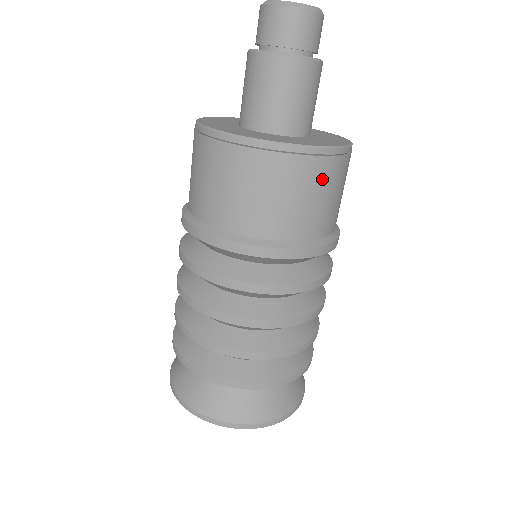
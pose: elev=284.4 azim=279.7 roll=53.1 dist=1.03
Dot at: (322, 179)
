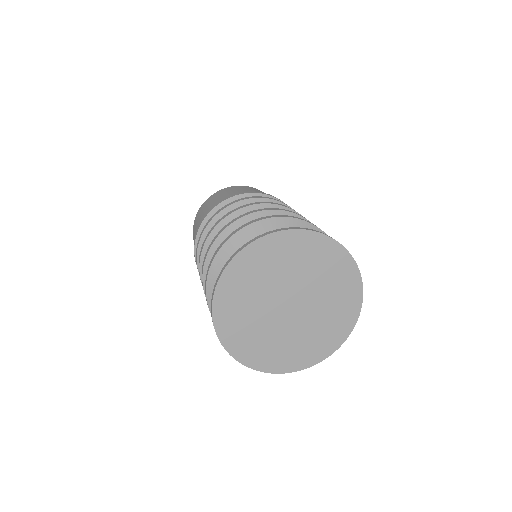
Dot at: occluded
